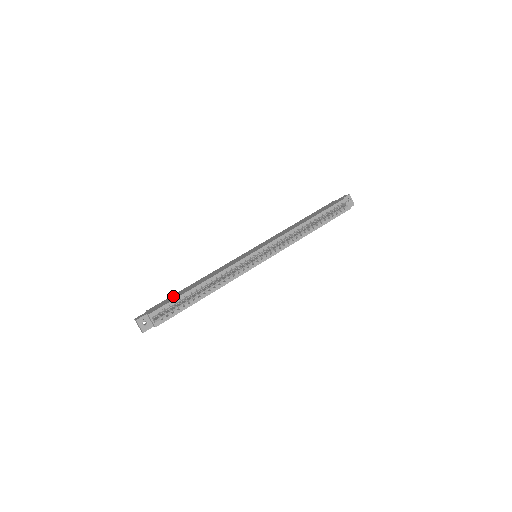
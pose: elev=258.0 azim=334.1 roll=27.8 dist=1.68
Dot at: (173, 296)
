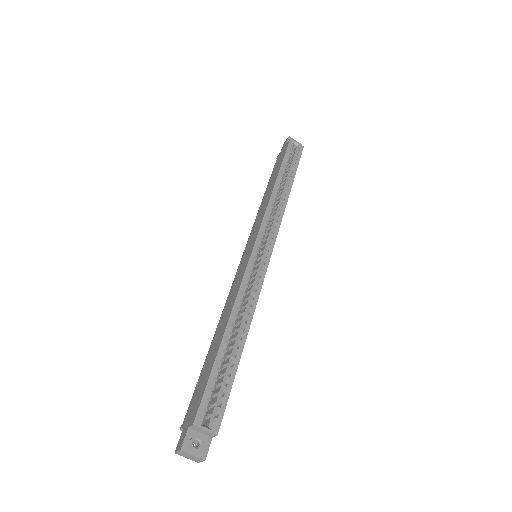
Dot at: (201, 376)
